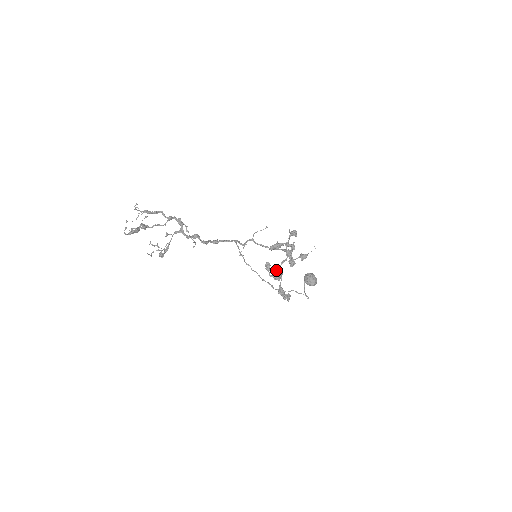
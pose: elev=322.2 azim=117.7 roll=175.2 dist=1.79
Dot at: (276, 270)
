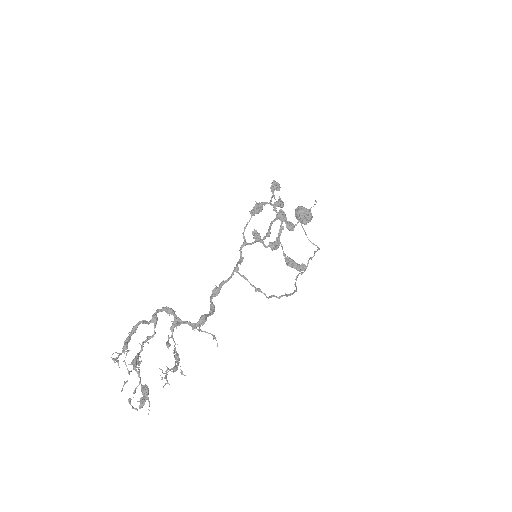
Dot at: (276, 245)
